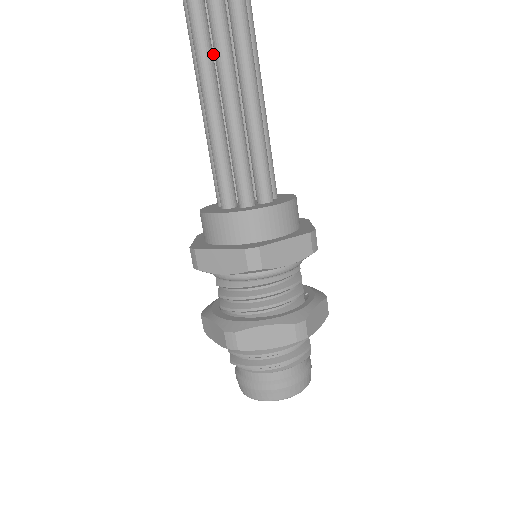
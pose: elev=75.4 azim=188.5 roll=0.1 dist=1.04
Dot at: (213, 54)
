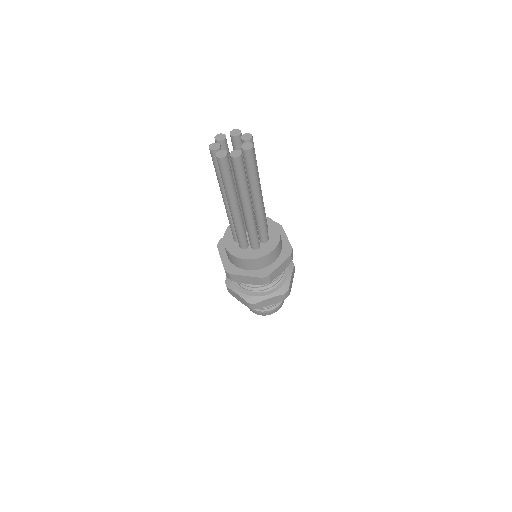
Dot at: occluded
